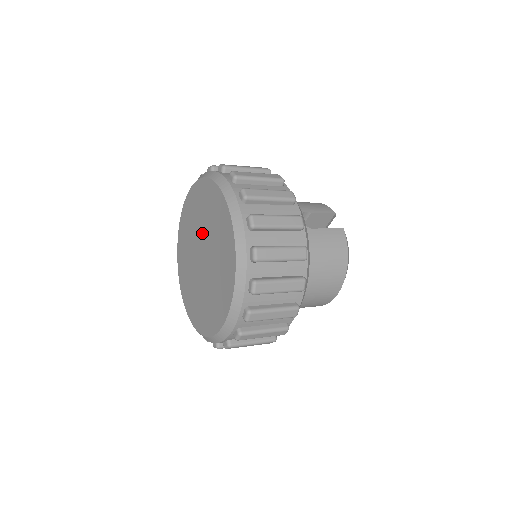
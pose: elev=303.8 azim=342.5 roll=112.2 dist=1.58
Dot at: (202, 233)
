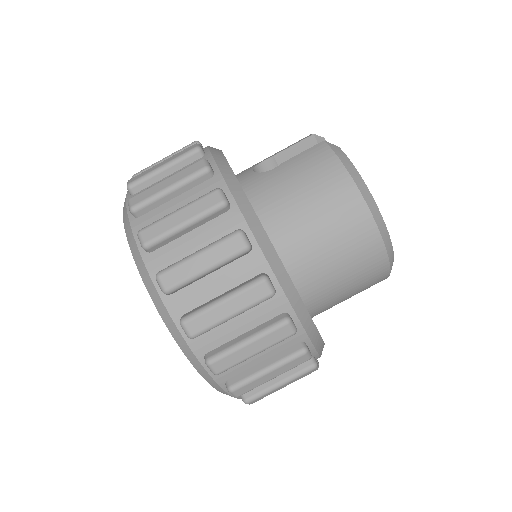
Dot at: occluded
